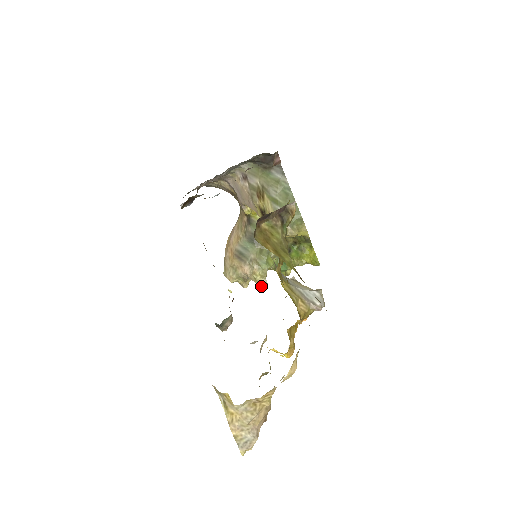
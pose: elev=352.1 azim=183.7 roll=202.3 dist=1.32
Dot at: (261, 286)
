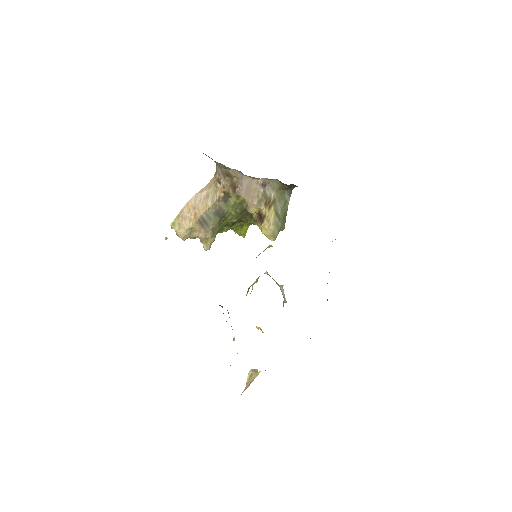
Dot at: (207, 249)
